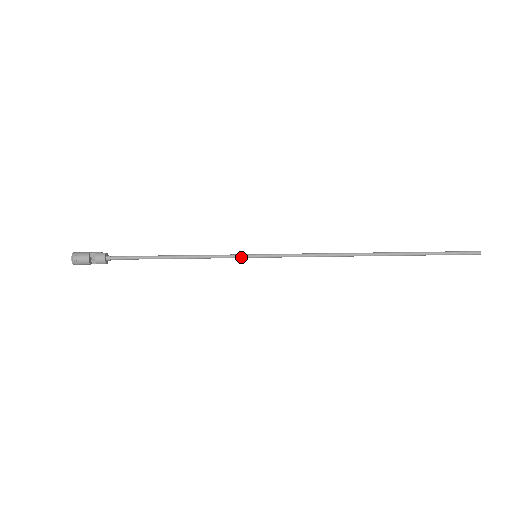
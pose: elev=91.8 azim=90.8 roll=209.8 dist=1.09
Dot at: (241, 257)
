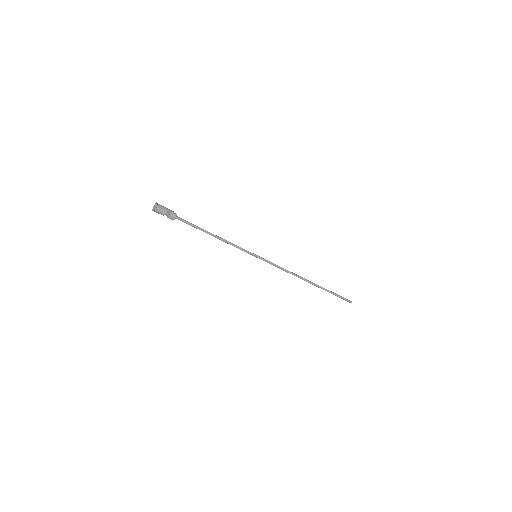
Dot at: (248, 253)
